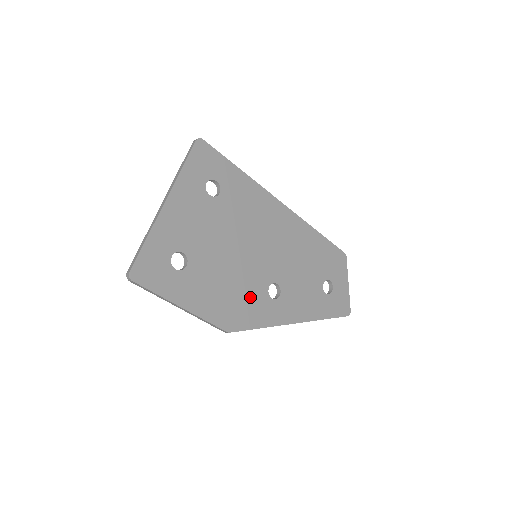
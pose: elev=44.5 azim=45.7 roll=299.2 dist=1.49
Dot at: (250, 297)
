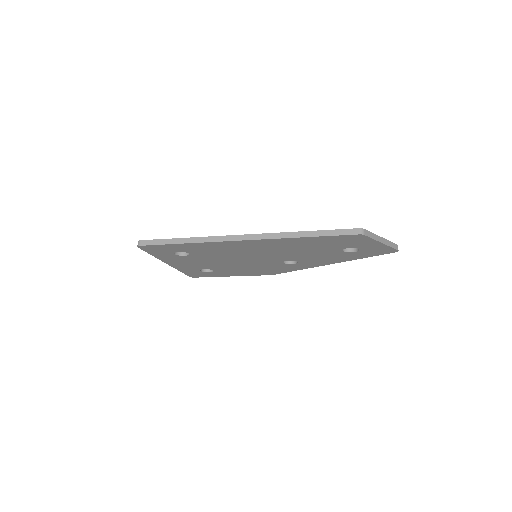
Dot at: (272, 267)
